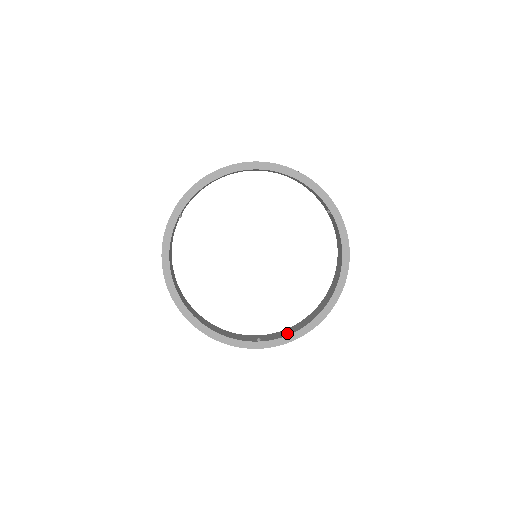
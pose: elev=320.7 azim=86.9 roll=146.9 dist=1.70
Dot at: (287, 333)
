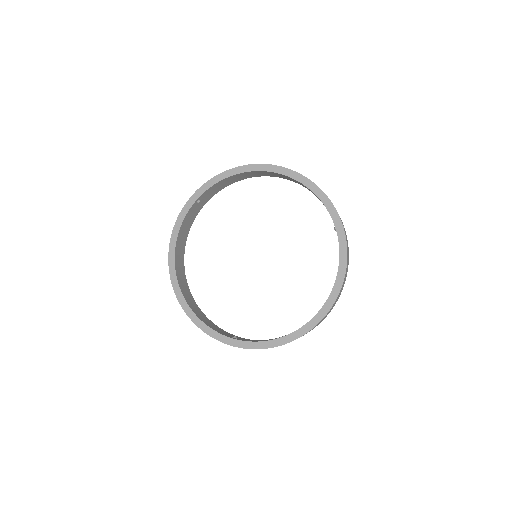
Dot at: (263, 340)
